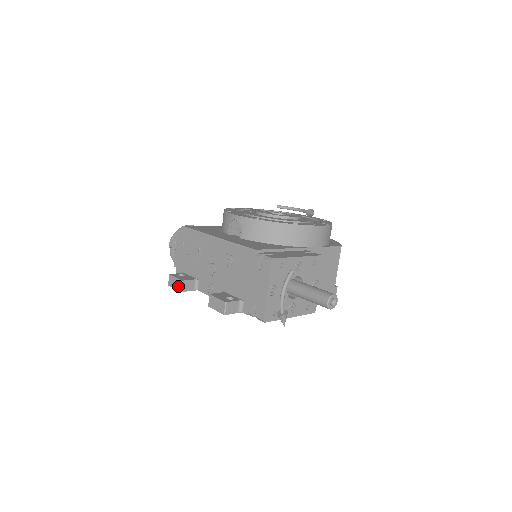
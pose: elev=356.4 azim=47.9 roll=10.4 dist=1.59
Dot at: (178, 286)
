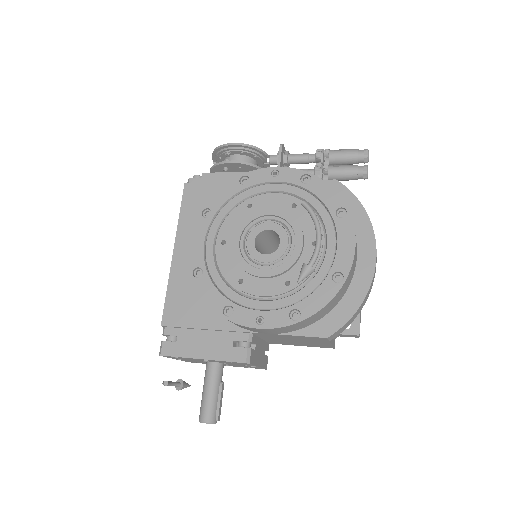
Dot at: occluded
